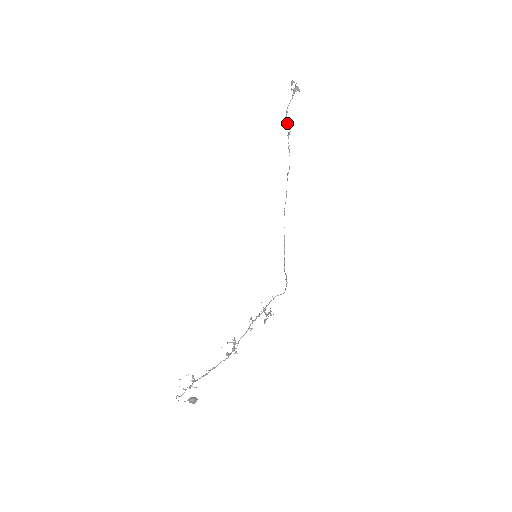
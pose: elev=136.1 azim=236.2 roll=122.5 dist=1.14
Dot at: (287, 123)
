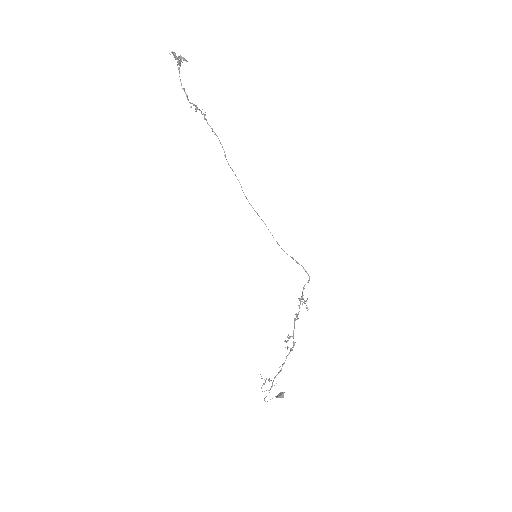
Dot at: (194, 104)
